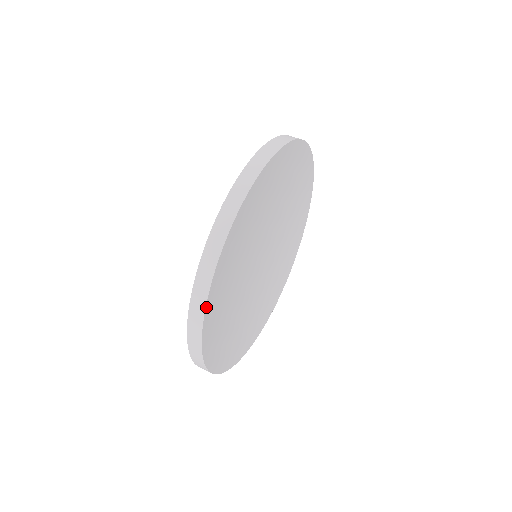
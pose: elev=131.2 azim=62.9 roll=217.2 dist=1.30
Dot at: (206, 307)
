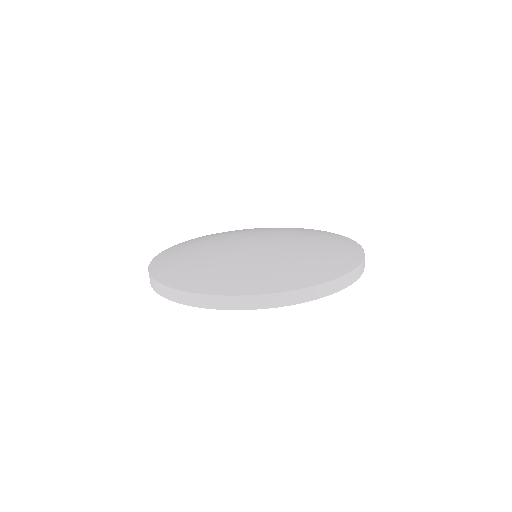
Dot at: (239, 309)
